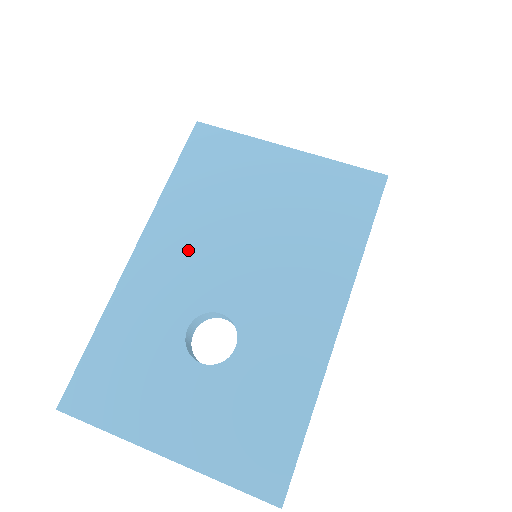
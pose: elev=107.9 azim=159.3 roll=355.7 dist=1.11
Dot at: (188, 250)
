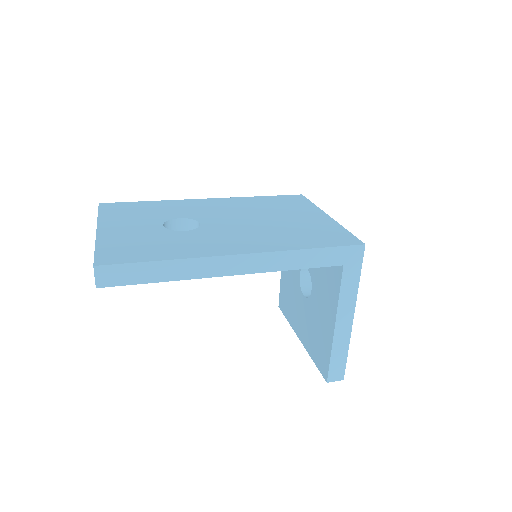
Dot at: (226, 208)
